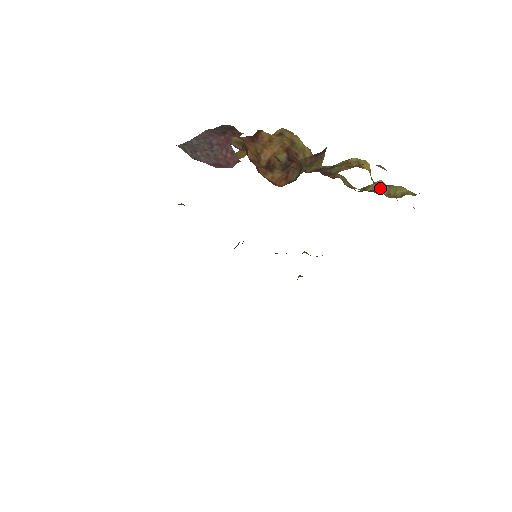
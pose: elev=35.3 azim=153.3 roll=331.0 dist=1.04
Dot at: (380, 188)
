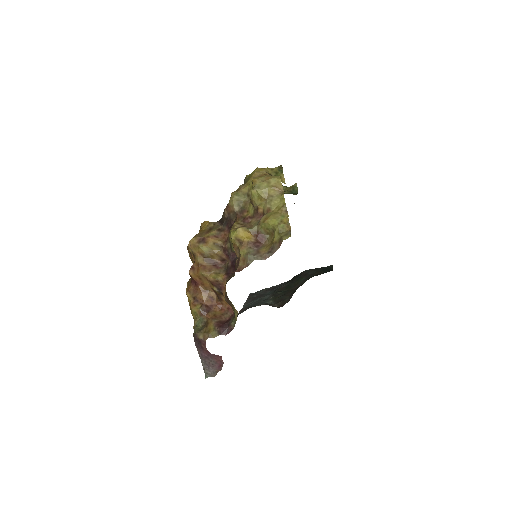
Dot at: (260, 234)
